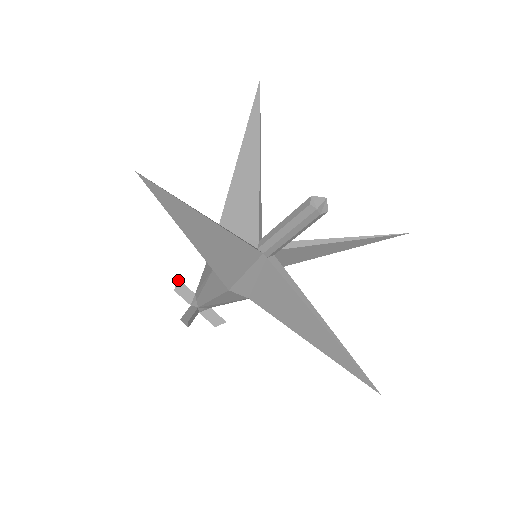
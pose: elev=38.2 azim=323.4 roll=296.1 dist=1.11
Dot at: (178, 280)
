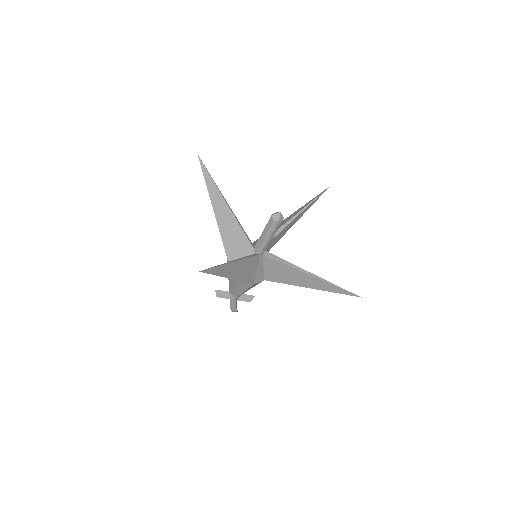
Dot at: occluded
